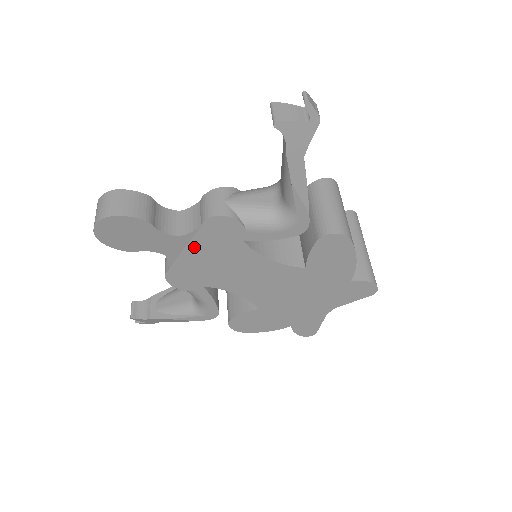
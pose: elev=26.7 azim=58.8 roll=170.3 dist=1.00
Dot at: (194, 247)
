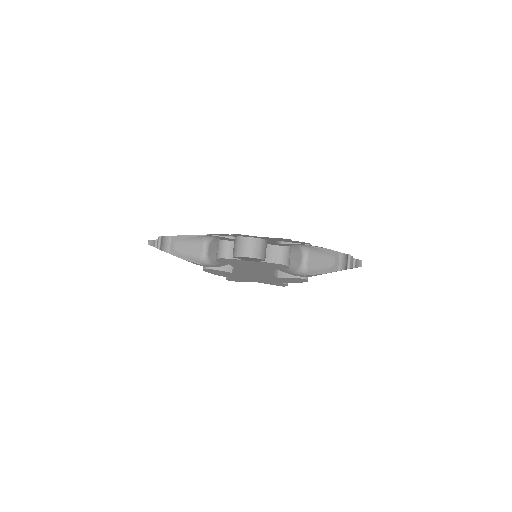
Dot at: (257, 262)
